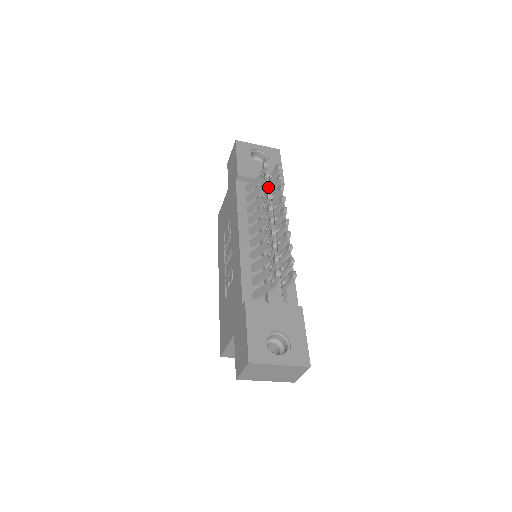
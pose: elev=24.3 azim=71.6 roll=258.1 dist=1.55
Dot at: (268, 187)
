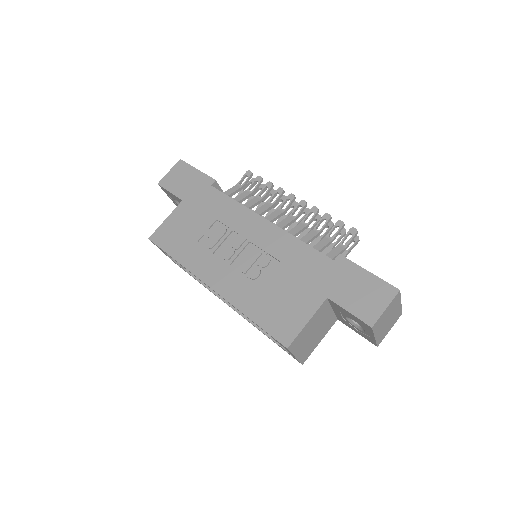
Dot at: (273, 185)
